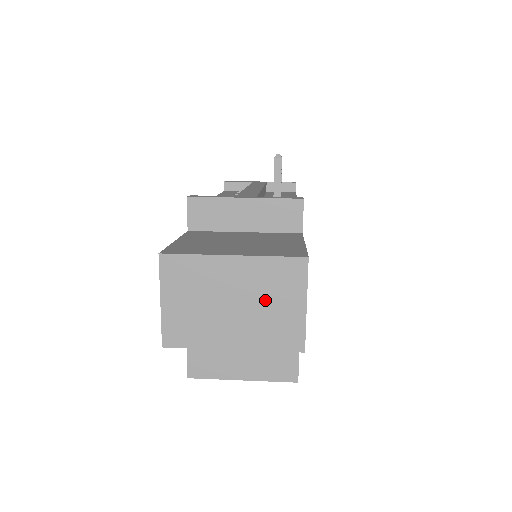
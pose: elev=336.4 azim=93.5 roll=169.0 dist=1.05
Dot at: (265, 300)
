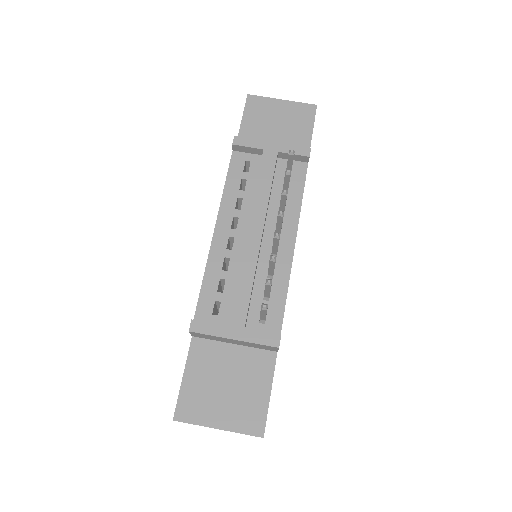
Dot at: occluded
